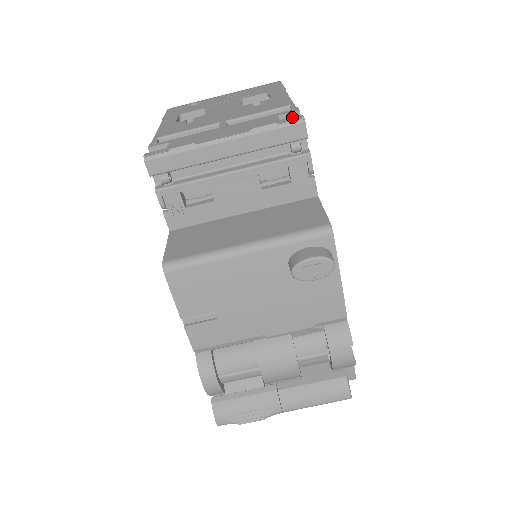
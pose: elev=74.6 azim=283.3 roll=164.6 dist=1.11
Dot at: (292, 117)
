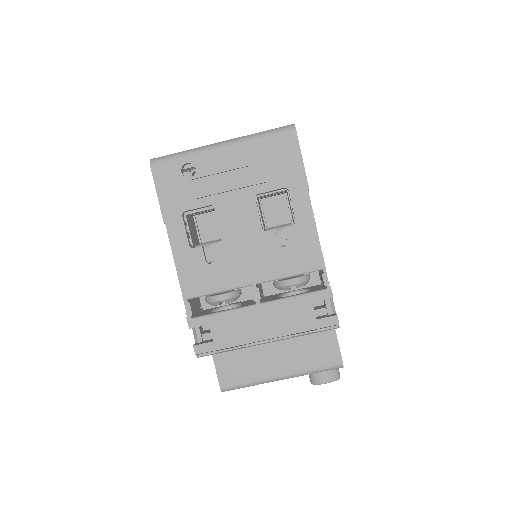
Dot at: (328, 318)
